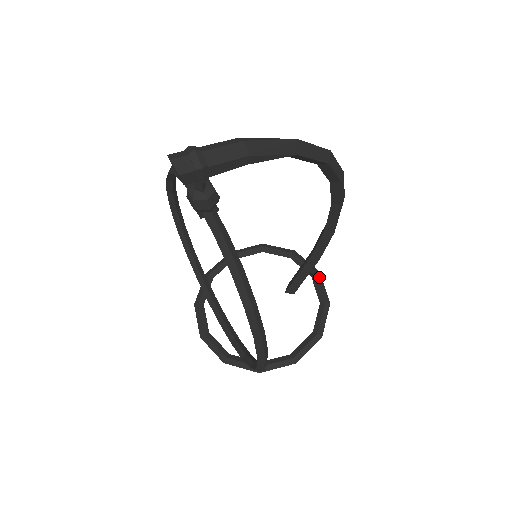
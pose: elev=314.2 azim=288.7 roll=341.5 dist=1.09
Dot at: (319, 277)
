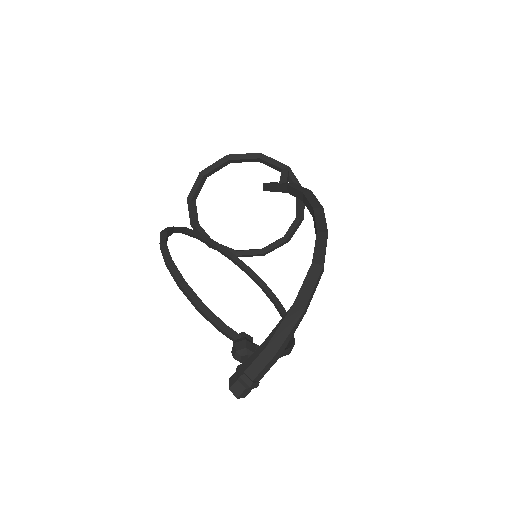
Dot at: (290, 173)
